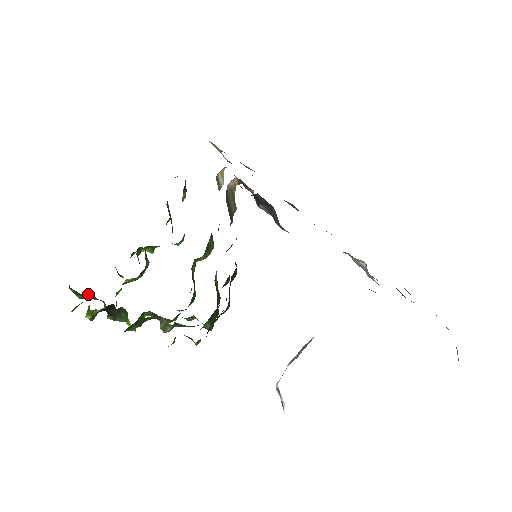
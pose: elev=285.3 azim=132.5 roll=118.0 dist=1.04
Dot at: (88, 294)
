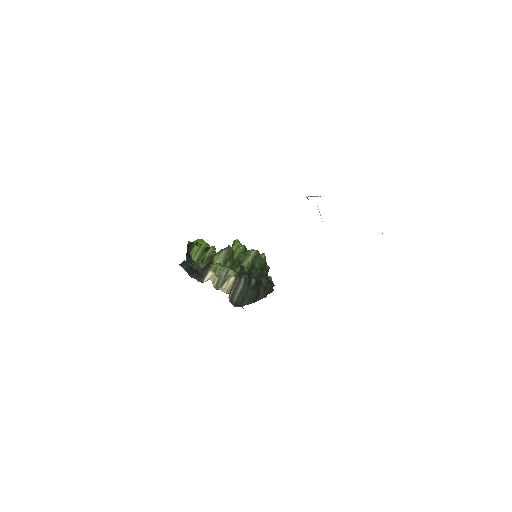
Dot at: occluded
